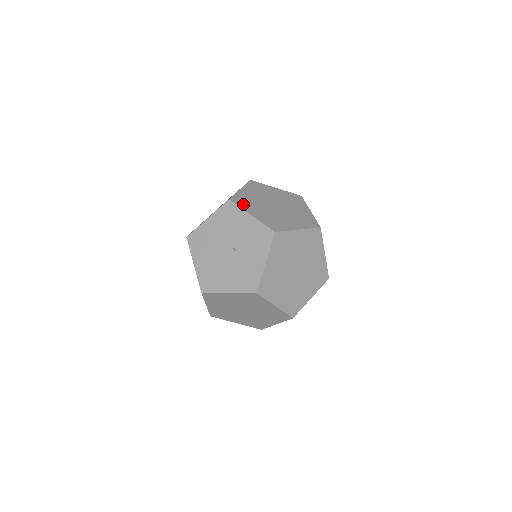
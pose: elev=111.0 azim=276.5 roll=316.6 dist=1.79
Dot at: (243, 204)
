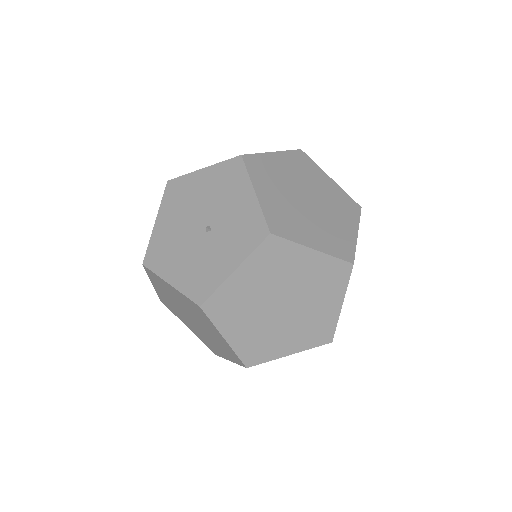
Dot at: (257, 171)
